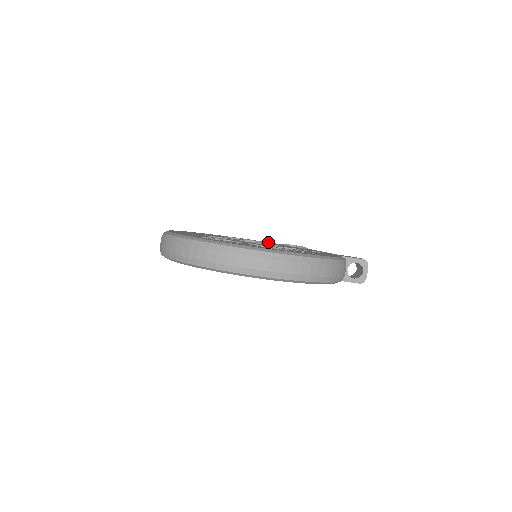
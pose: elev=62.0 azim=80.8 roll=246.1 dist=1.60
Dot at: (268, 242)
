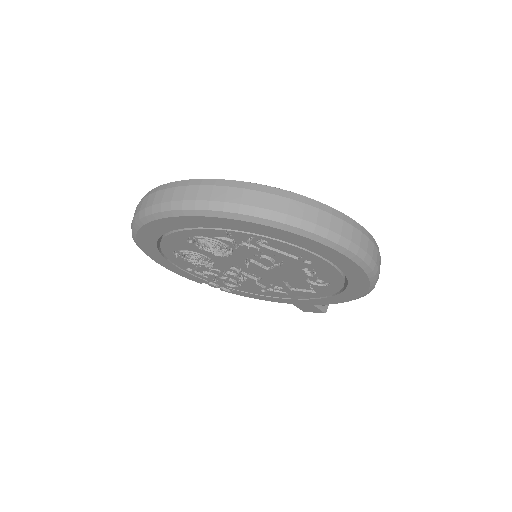
Dot at: occluded
